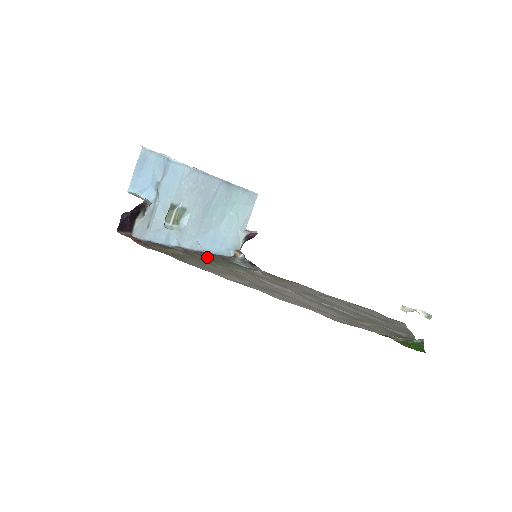
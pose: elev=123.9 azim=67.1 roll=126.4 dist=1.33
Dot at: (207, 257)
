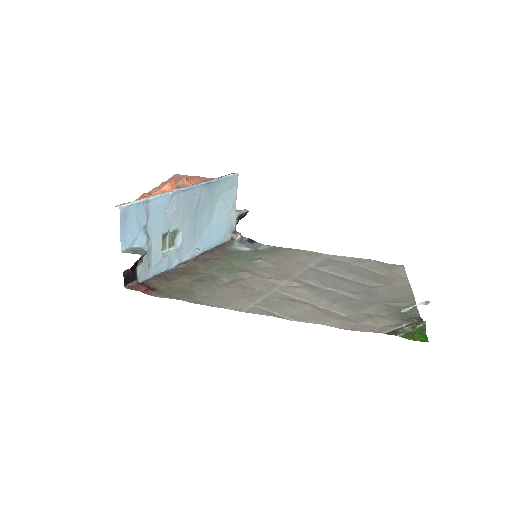
Dot at: (209, 261)
